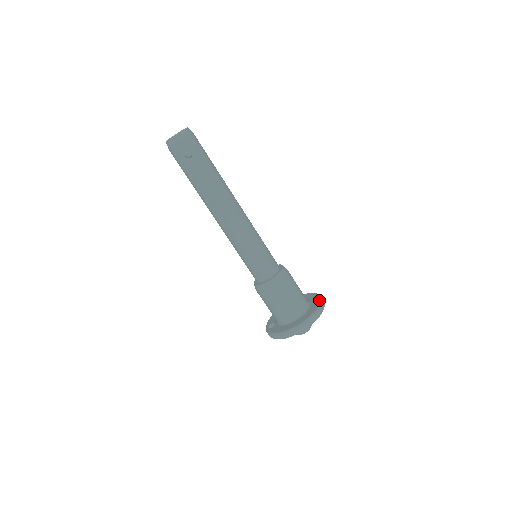
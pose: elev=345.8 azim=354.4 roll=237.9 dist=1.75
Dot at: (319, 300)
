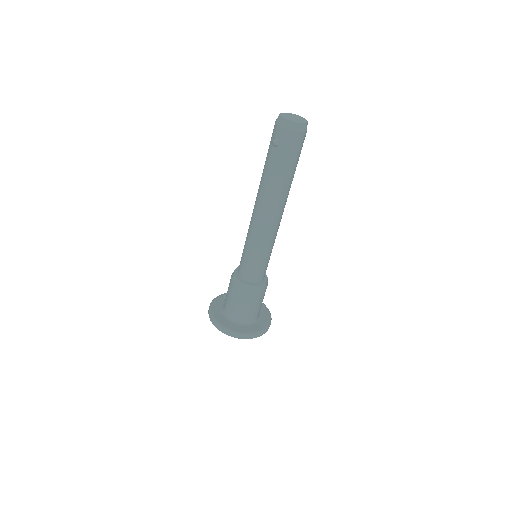
Dot at: (252, 332)
